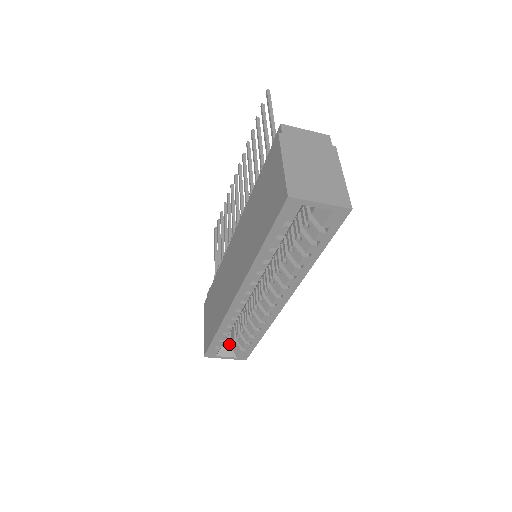
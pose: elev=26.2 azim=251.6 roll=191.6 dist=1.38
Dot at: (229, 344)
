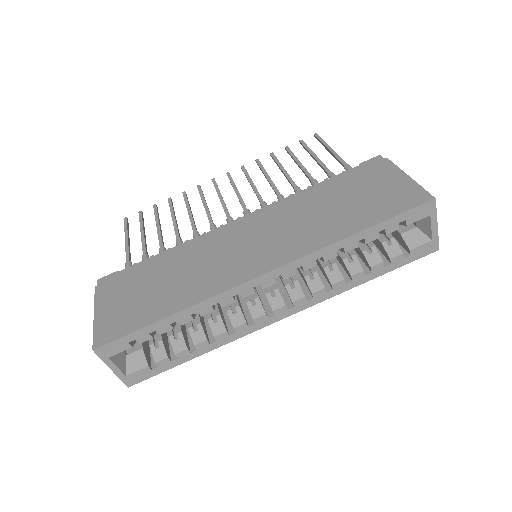
Dot at: (125, 352)
